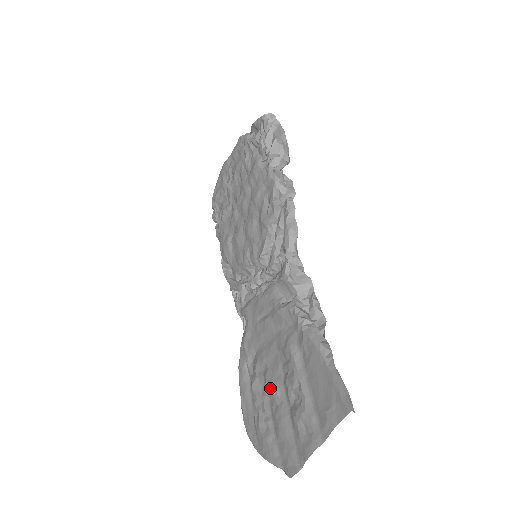
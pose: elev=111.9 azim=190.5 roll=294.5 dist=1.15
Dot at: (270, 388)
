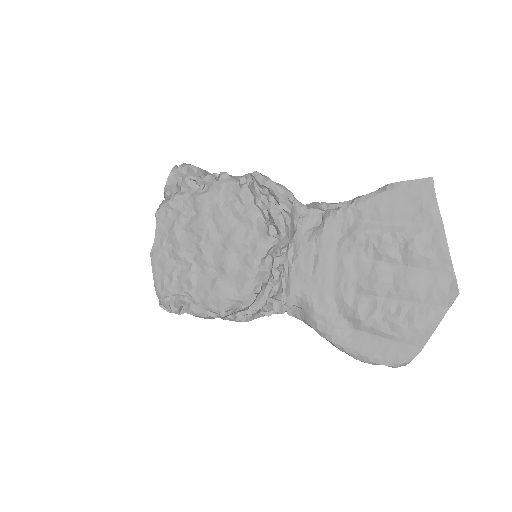
Dot at: (376, 283)
